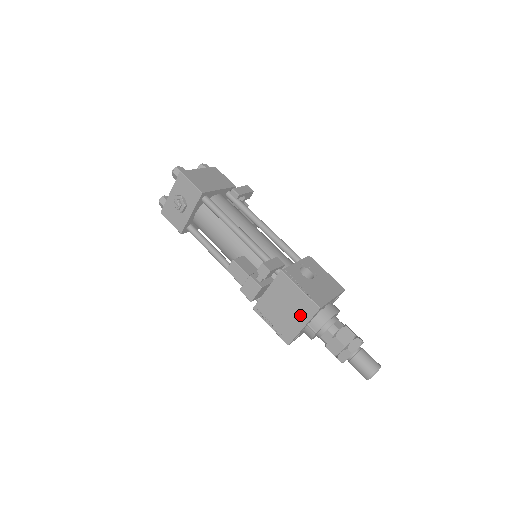
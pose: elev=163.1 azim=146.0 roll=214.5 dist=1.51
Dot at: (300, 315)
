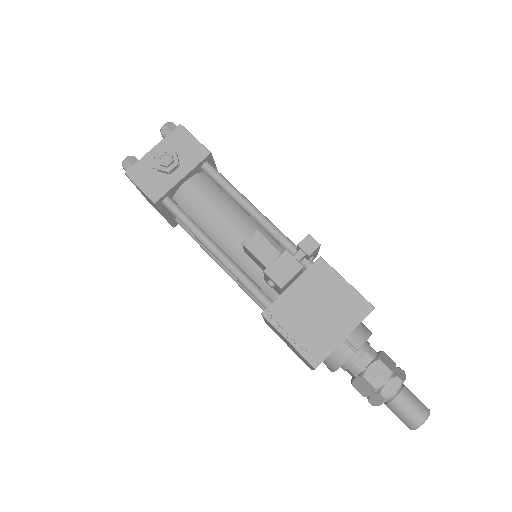
Dot at: (342, 319)
